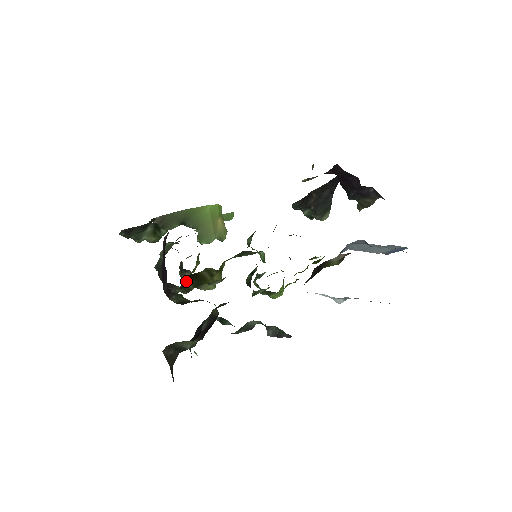
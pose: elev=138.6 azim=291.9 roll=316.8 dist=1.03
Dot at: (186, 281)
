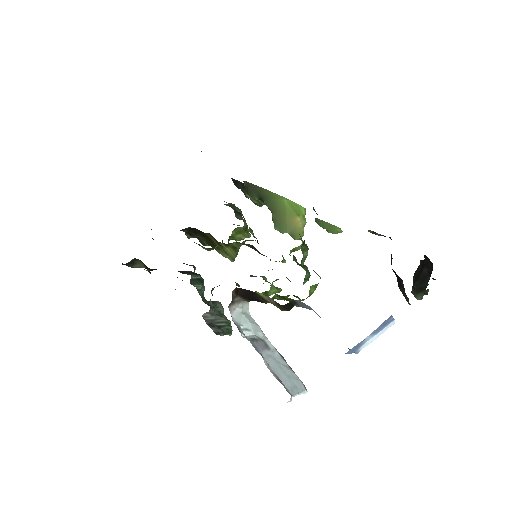
Dot at: (193, 232)
